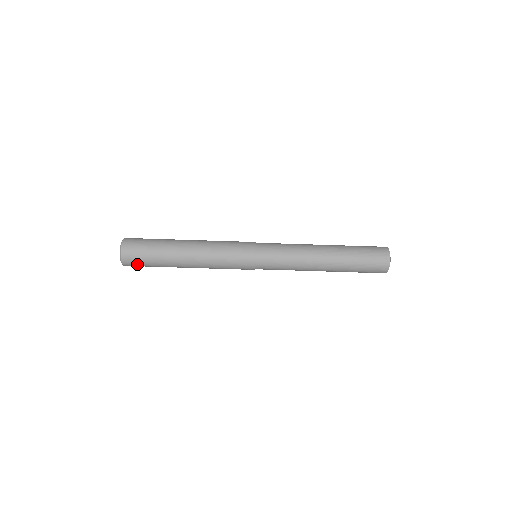
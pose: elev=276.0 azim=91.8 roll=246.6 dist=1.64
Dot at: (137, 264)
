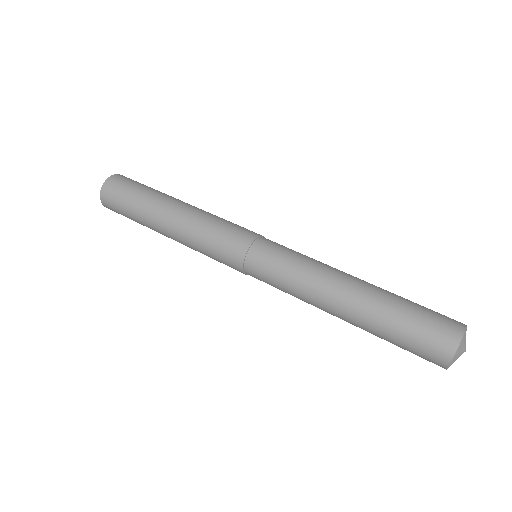
Dot at: (117, 211)
